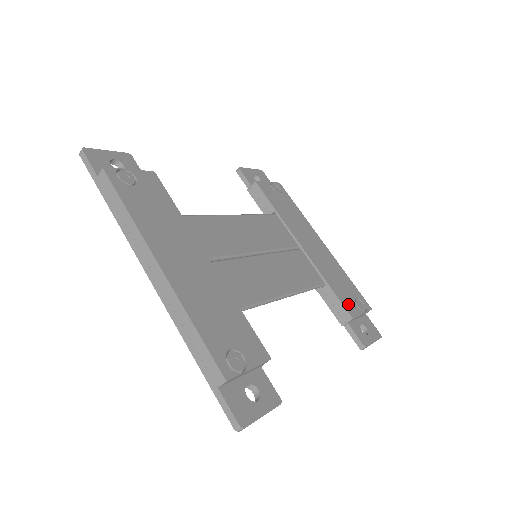
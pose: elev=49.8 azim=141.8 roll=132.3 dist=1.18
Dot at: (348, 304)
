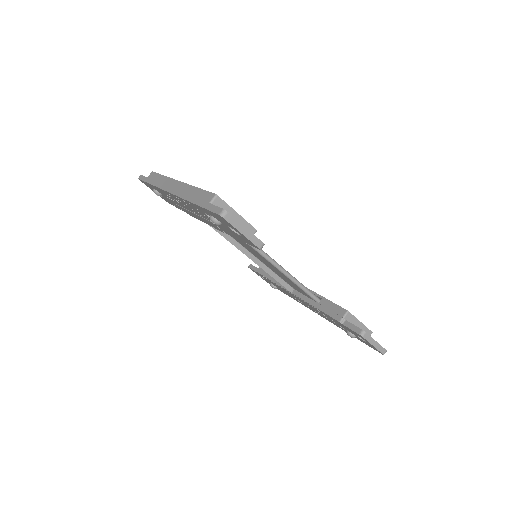
Dot at: occluded
